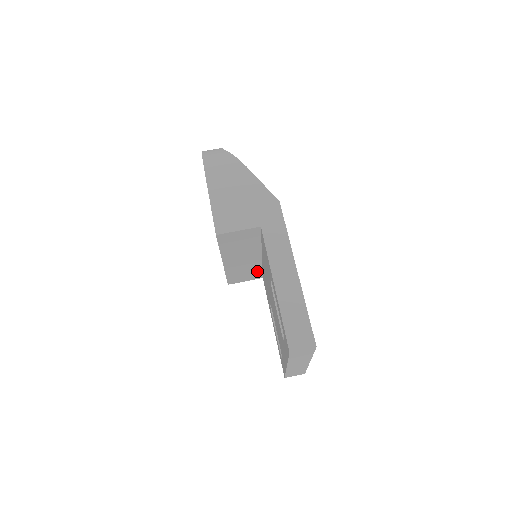
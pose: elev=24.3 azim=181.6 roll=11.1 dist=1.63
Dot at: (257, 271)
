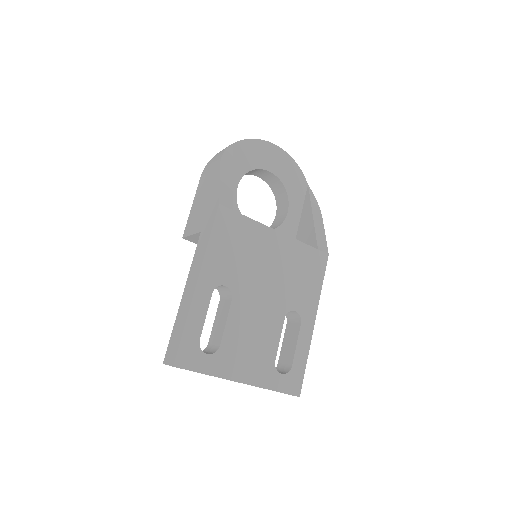
Dot at: occluded
